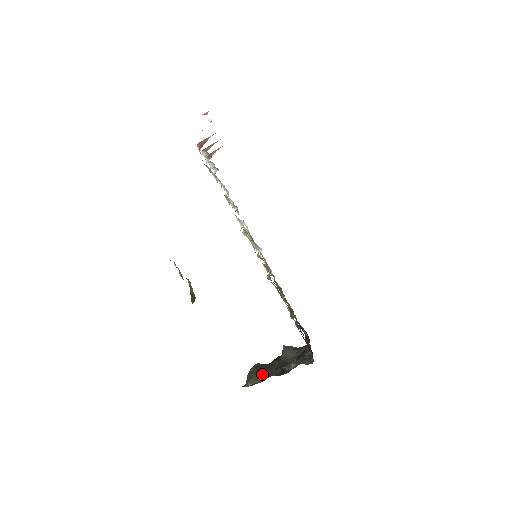
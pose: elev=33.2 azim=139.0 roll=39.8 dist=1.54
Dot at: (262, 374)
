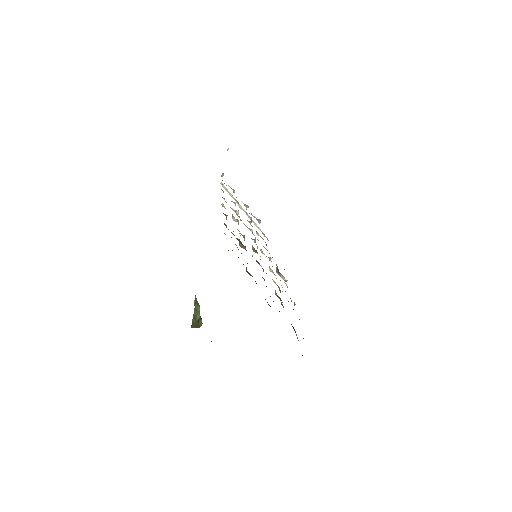
Dot at: occluded
